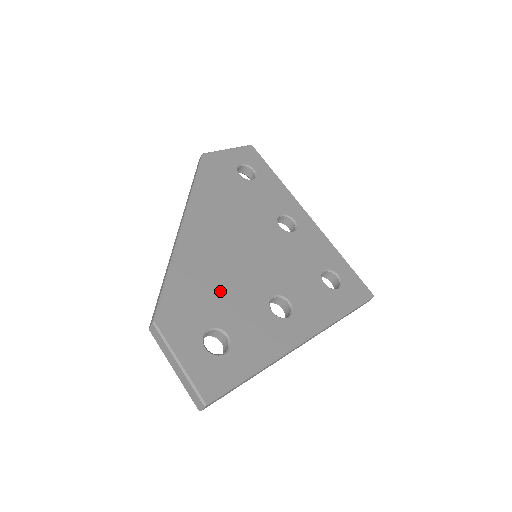
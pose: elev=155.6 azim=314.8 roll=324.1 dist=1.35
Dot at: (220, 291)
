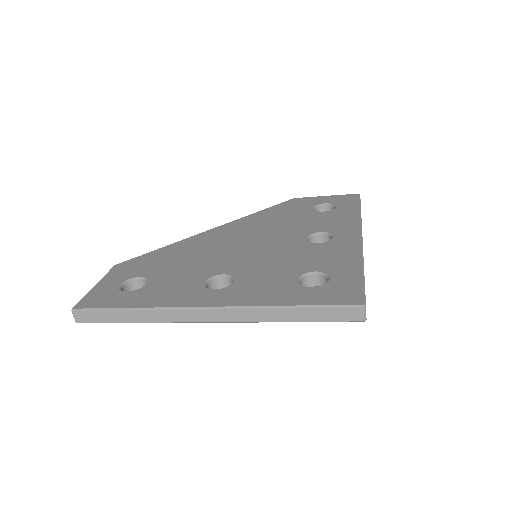
Dot at: (181, 262)
